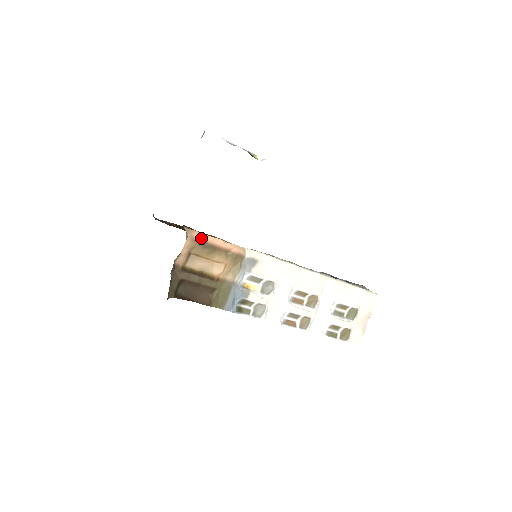
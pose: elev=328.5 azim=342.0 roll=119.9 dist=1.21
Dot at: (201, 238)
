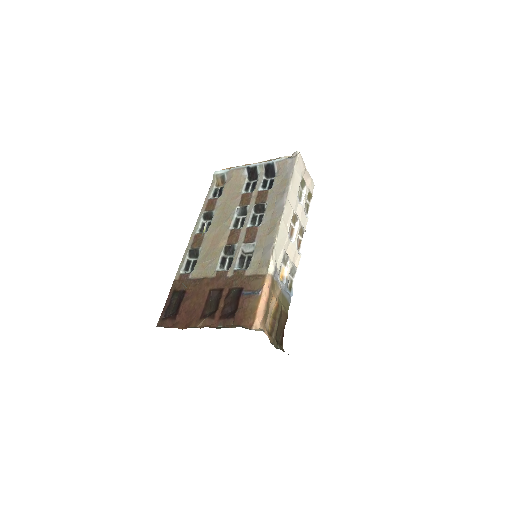
Dot at: (262, 316)
